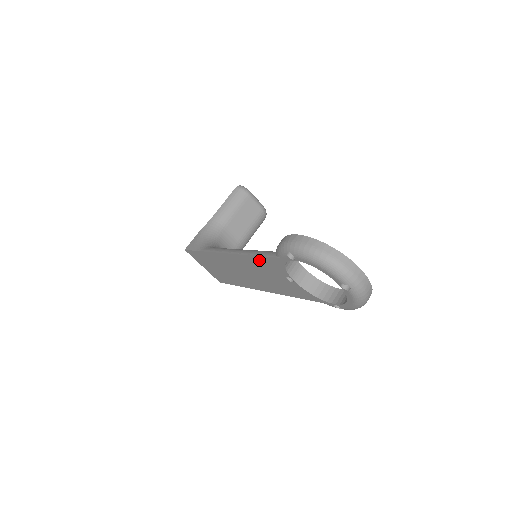
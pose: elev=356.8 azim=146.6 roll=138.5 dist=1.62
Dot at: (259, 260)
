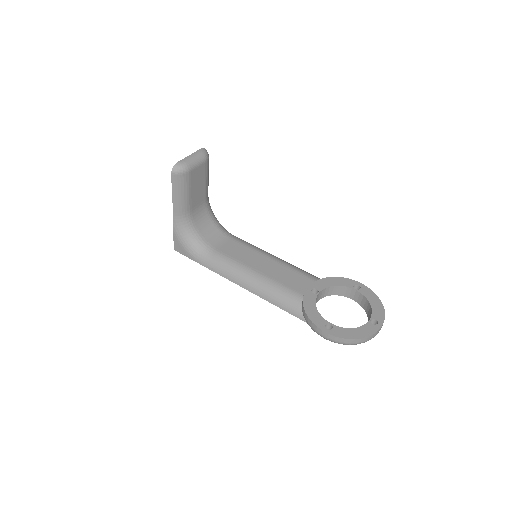
Dot at: occluded
